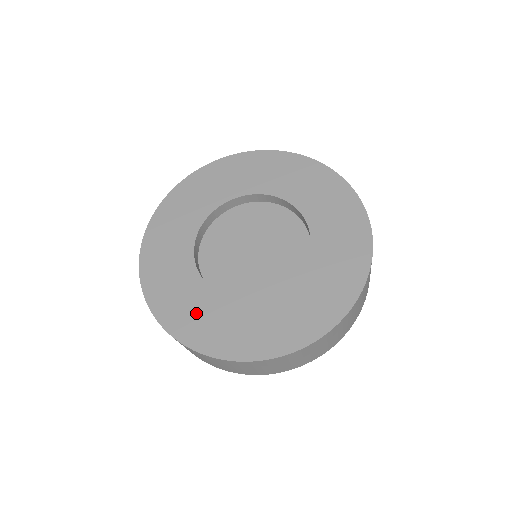
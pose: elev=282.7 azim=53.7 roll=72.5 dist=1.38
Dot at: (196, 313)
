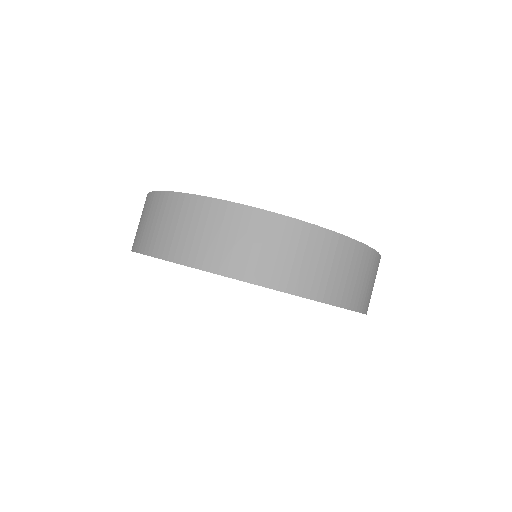
Dot at: occluded
